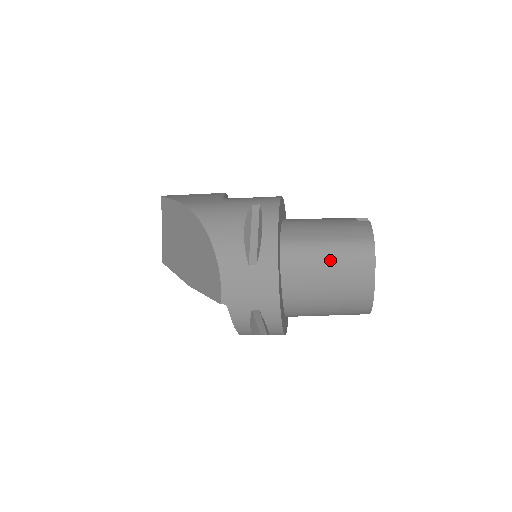
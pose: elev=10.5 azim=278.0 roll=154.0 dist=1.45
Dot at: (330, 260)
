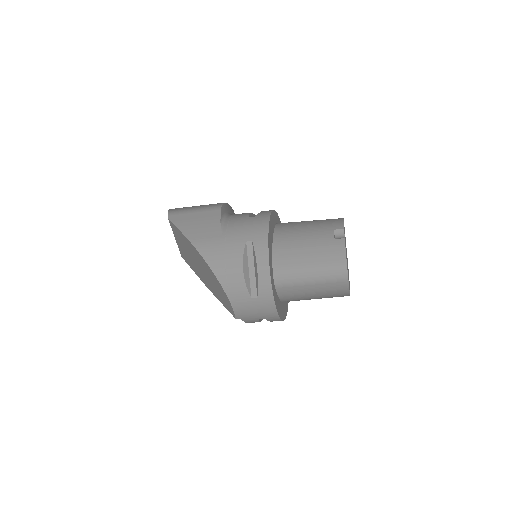
Dot at: (313, 283)
